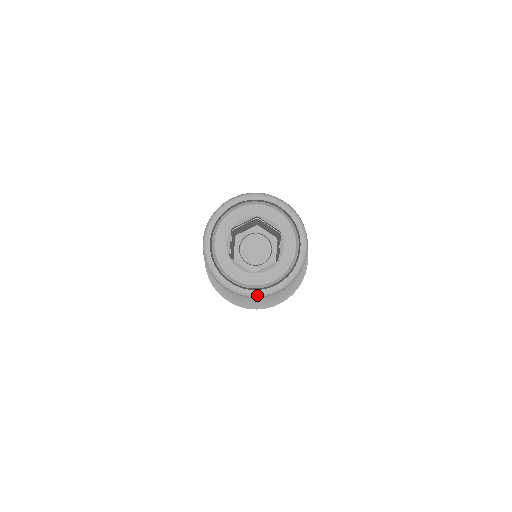
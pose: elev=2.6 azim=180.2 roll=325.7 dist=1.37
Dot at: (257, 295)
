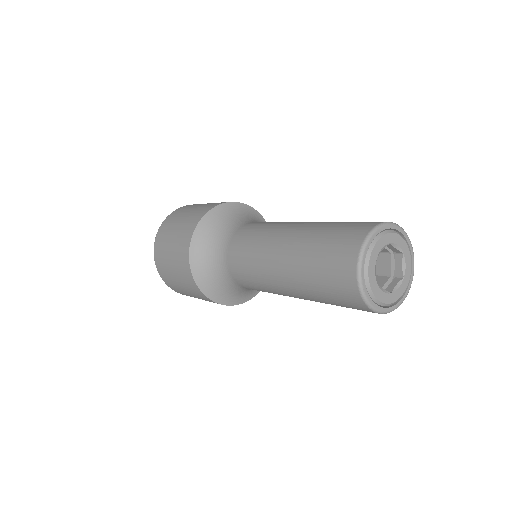
Dot at: (367, 300)
